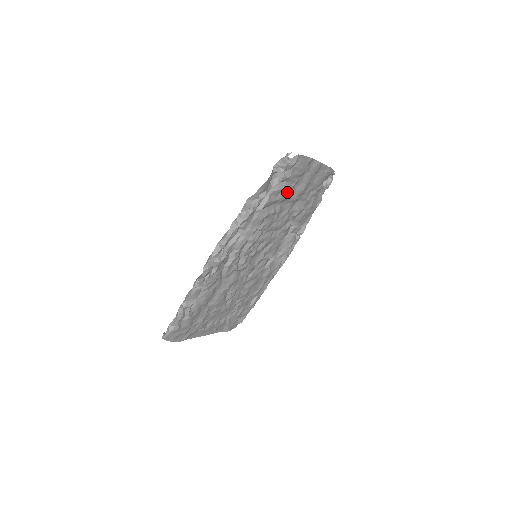
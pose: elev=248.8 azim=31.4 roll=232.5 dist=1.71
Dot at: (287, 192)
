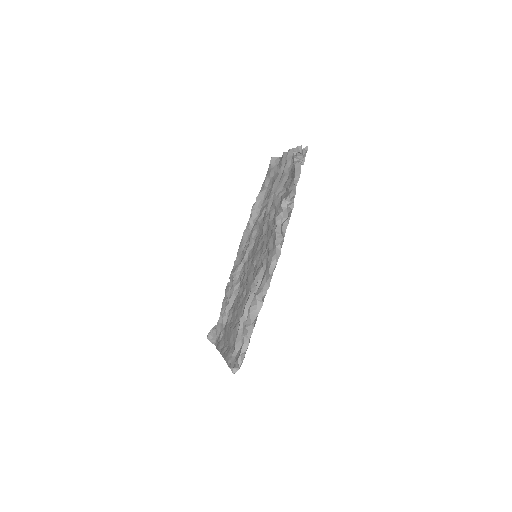
Dot at: occluded
